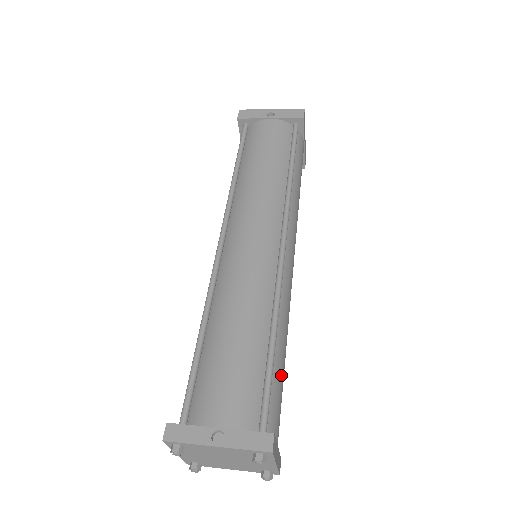
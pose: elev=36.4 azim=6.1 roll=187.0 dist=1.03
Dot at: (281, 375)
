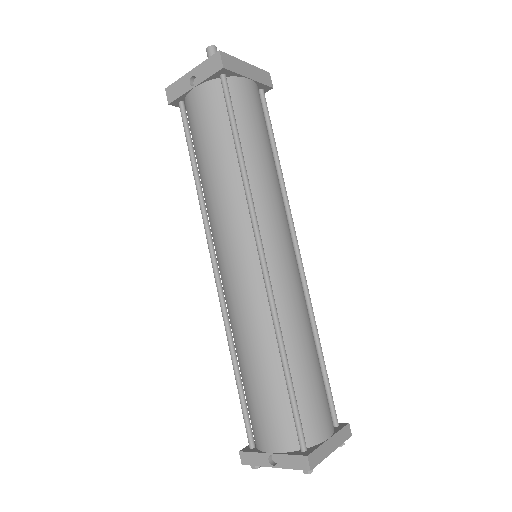
Dot at: (310, 382)
